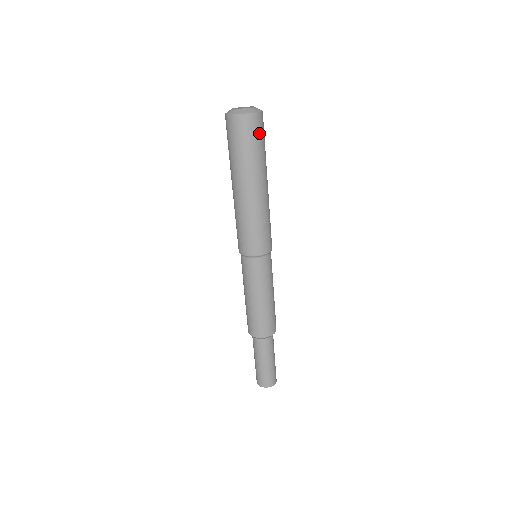
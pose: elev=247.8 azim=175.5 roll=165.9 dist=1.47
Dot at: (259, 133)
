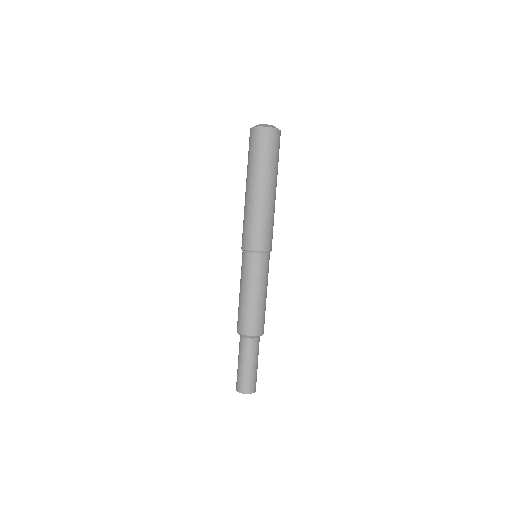
Dot at: (278, 146)
